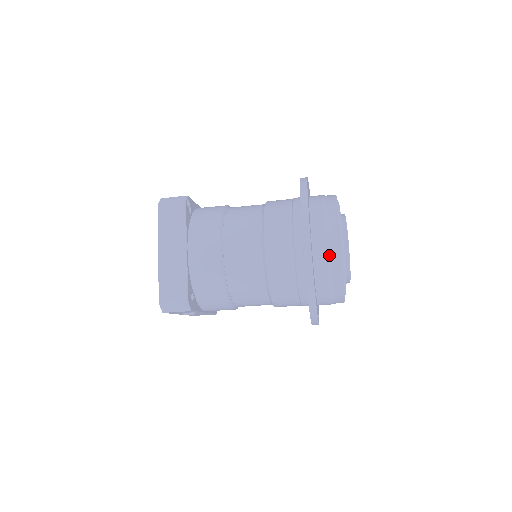
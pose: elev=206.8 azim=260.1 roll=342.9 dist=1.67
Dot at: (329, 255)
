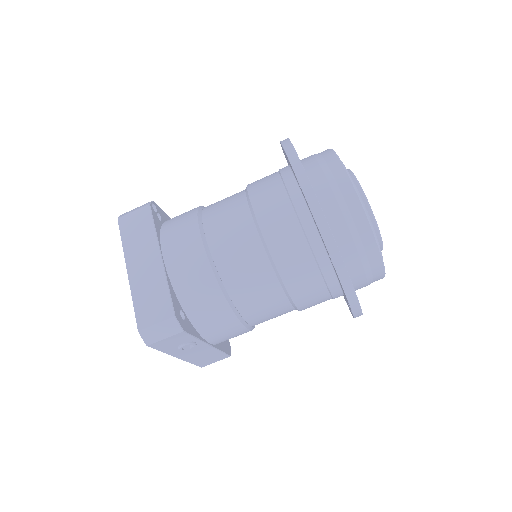
Dot at: (341, 201)
